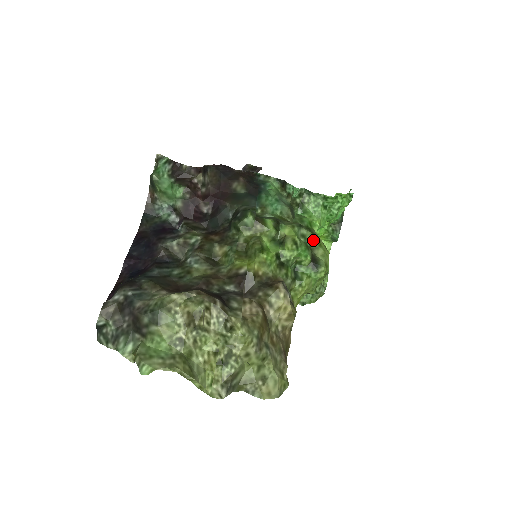
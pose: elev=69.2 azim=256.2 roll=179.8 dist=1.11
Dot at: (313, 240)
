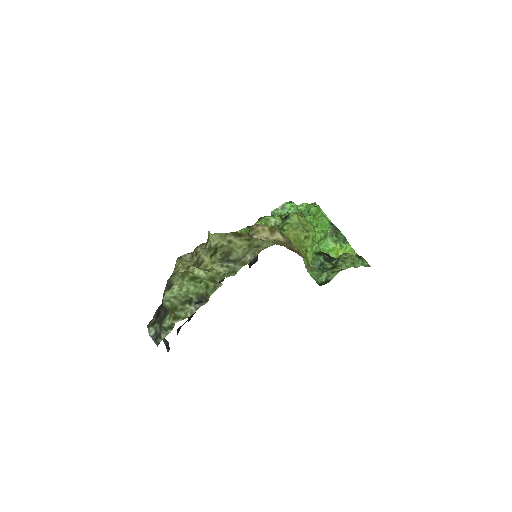
Dot at: occluded
